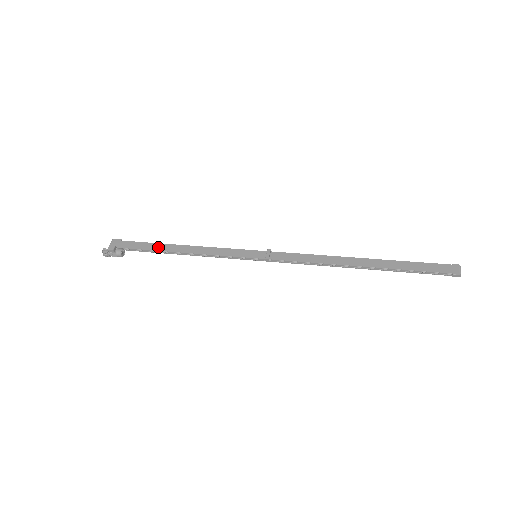
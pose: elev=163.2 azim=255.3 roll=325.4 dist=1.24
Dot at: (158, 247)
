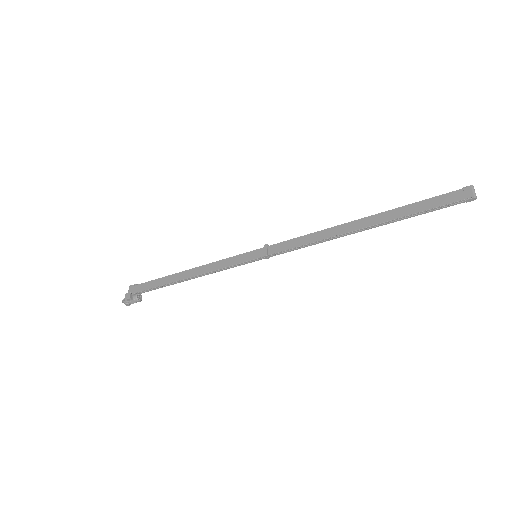
Dot at: (167, 280)
